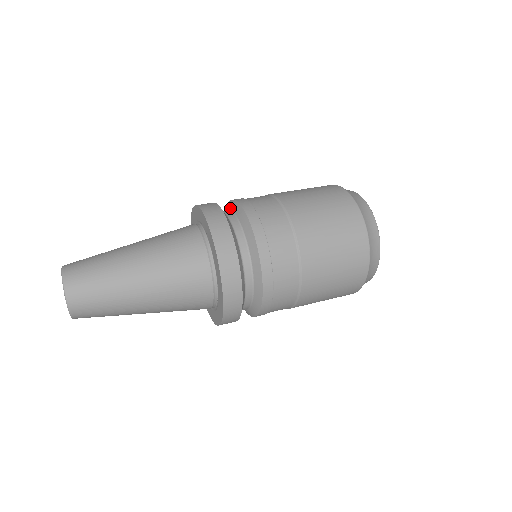
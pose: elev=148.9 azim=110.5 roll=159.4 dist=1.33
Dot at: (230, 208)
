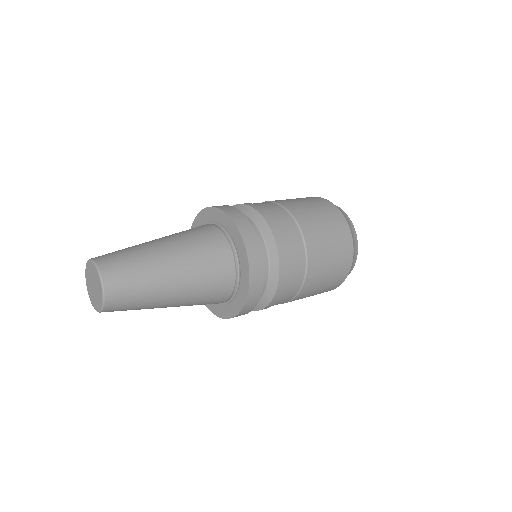
Dot at: (254, 220)
